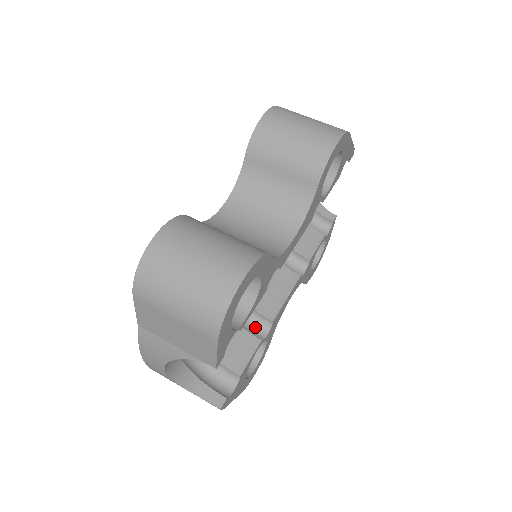
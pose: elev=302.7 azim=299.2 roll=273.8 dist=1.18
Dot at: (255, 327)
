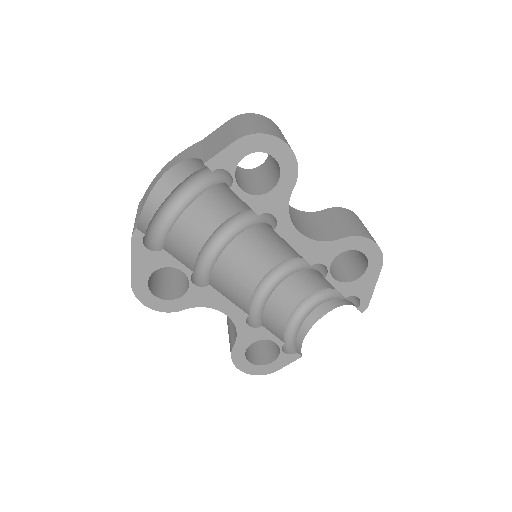
Dot at: (197, 276)
